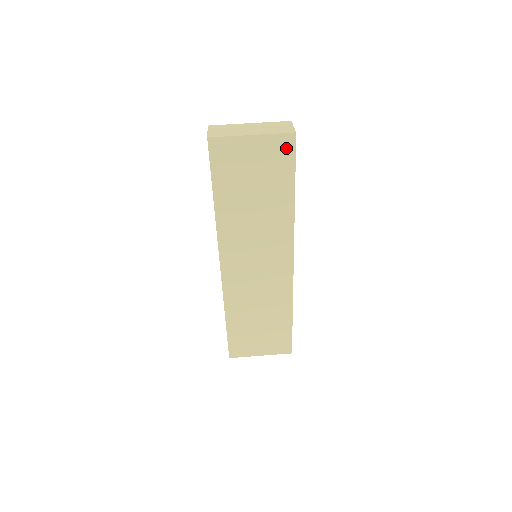
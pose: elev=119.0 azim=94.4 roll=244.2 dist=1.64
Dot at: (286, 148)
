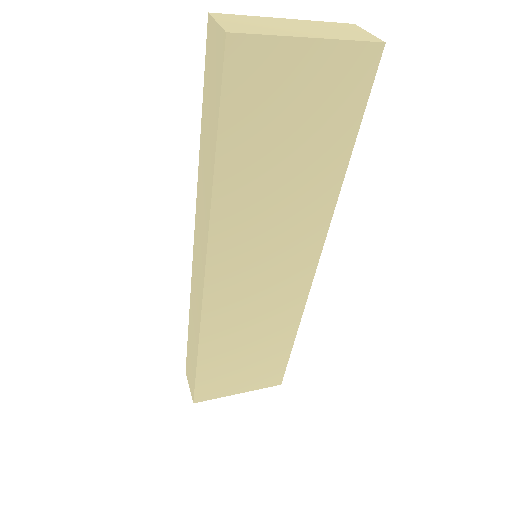
Dot at: (361, 72)
